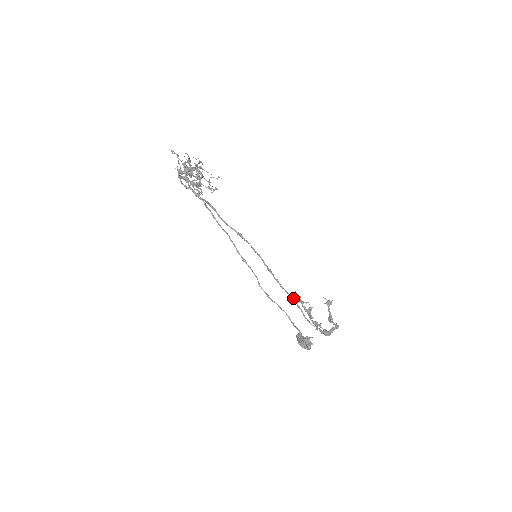
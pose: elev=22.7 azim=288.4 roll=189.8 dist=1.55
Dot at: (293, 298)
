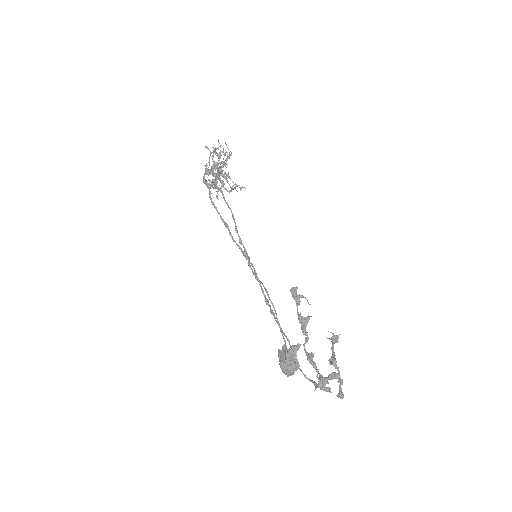
Dot at: (287, 339)
